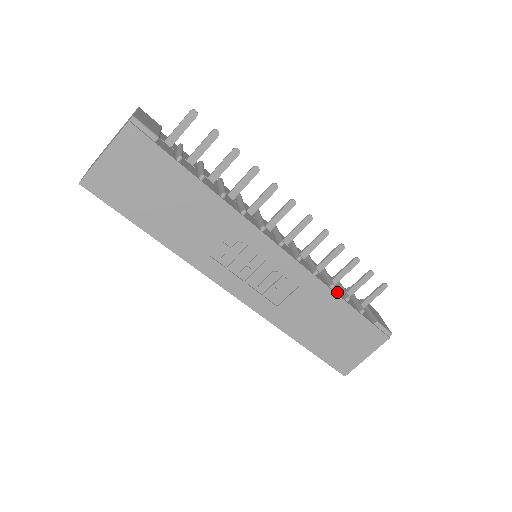
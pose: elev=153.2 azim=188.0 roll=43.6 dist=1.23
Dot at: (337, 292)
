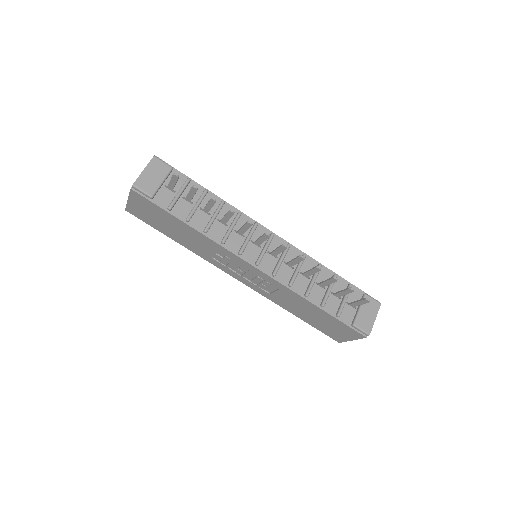
Dot at: (314, 298)
